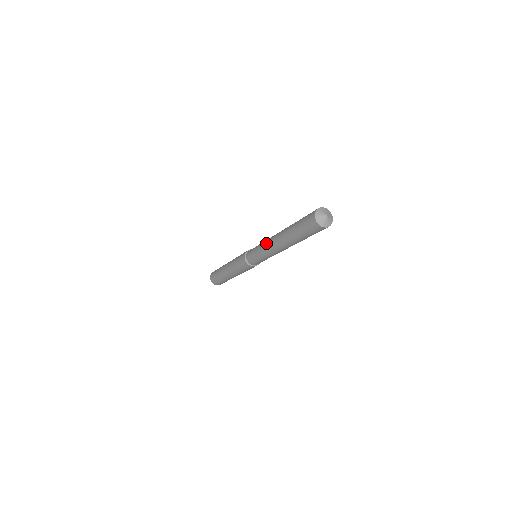
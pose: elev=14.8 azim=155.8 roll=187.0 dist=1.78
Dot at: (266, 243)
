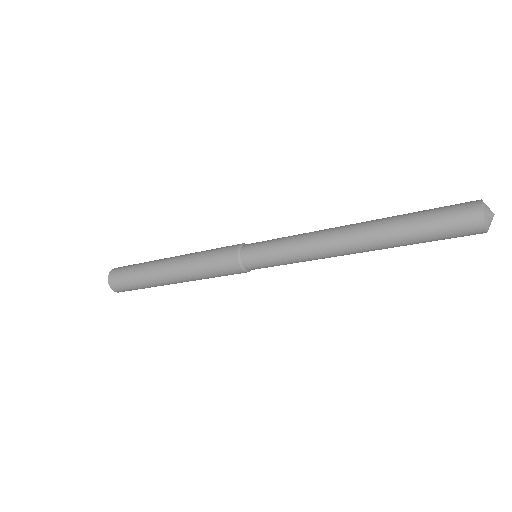
Dot at: (314, 234)
